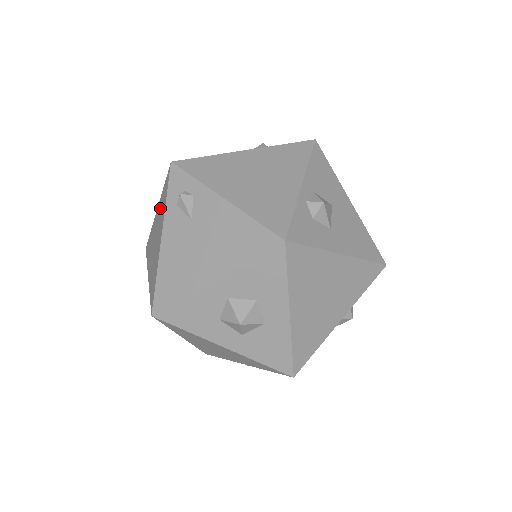
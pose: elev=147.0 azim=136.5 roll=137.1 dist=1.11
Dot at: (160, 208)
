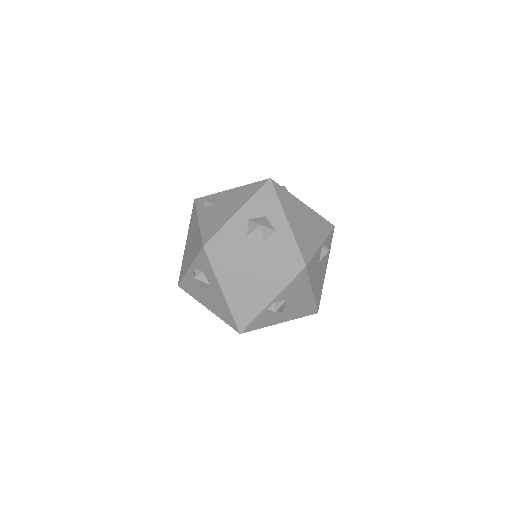
Dot at: (190, 228)
